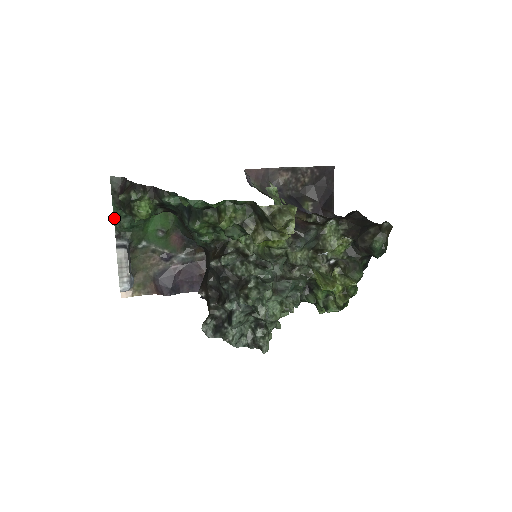
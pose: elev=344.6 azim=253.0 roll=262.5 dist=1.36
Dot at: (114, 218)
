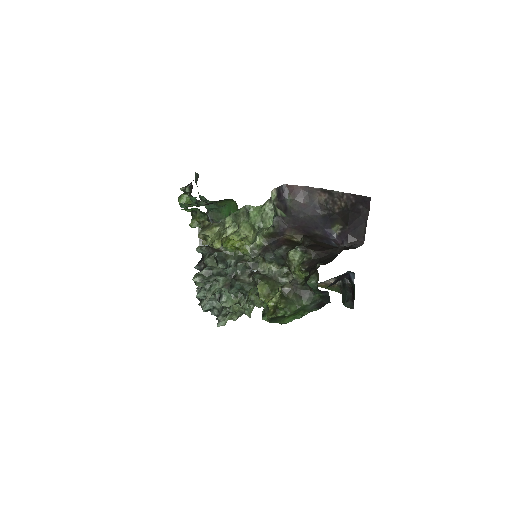
Dot at: (201, 200)
